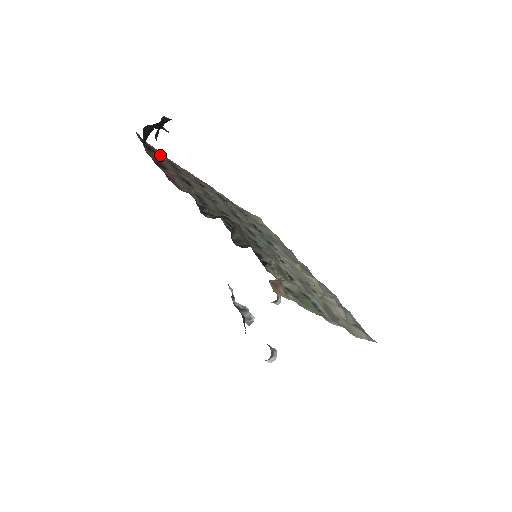
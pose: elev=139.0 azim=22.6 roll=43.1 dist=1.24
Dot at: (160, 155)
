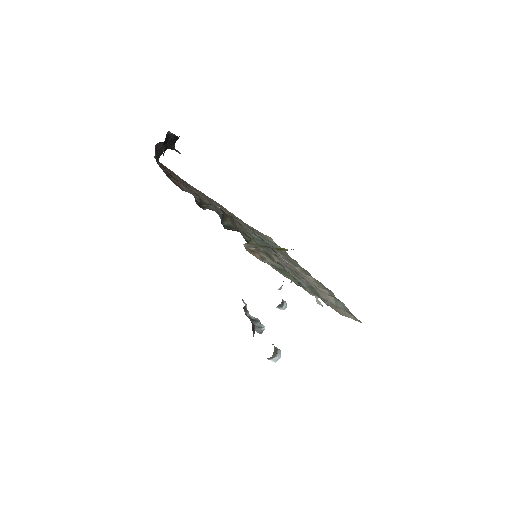
Dot at: (174, 174)
